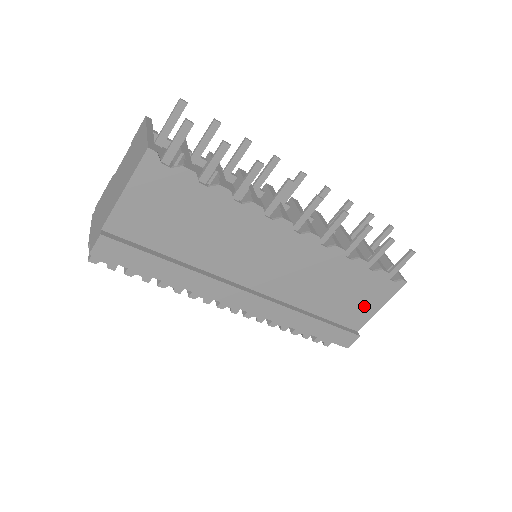
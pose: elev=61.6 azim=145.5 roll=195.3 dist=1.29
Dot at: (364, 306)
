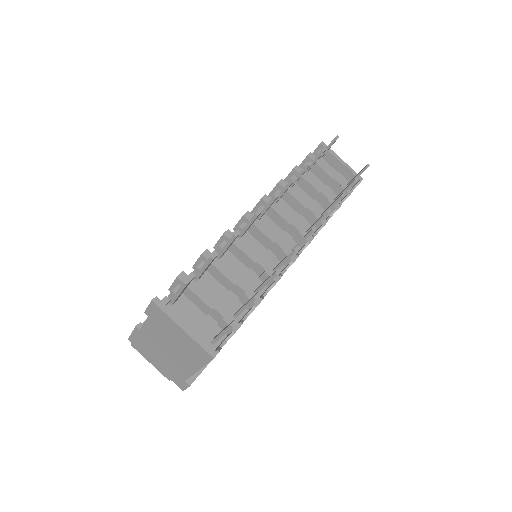
Dot at: occluded
